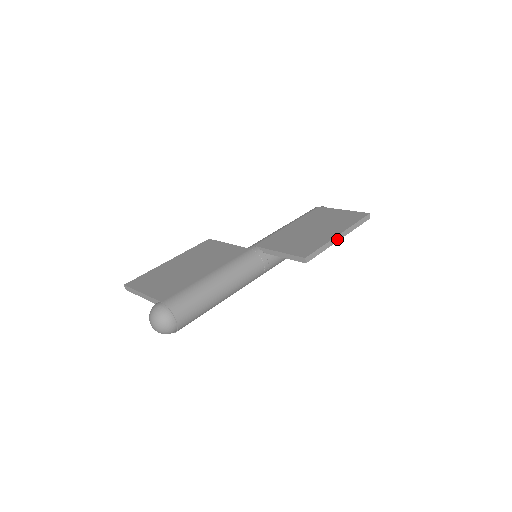
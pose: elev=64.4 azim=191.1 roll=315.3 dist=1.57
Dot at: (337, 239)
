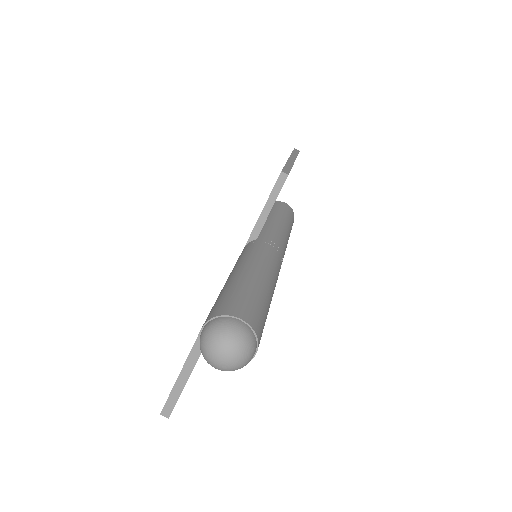
Dot at: (292, 161)
